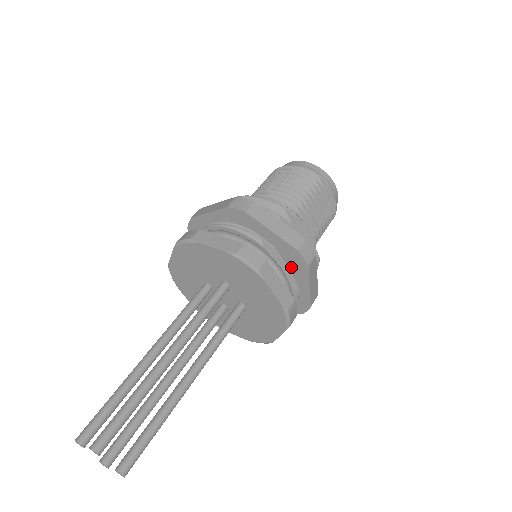
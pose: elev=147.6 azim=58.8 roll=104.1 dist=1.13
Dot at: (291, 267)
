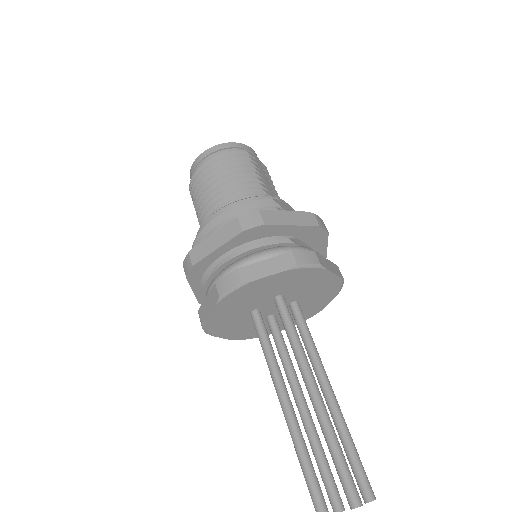
Dot at: (310, 243)
